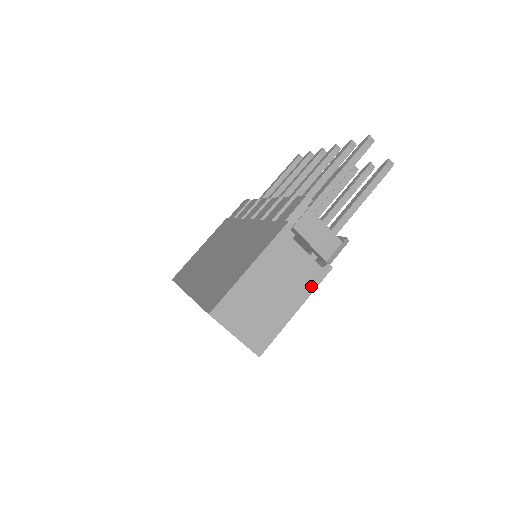
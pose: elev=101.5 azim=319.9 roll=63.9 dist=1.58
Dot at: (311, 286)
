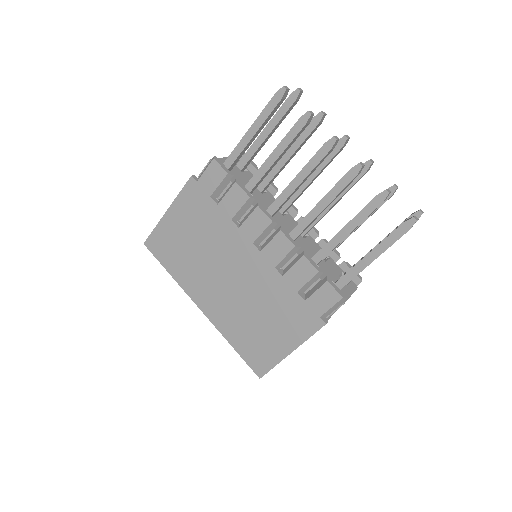
Dot at: occluded
